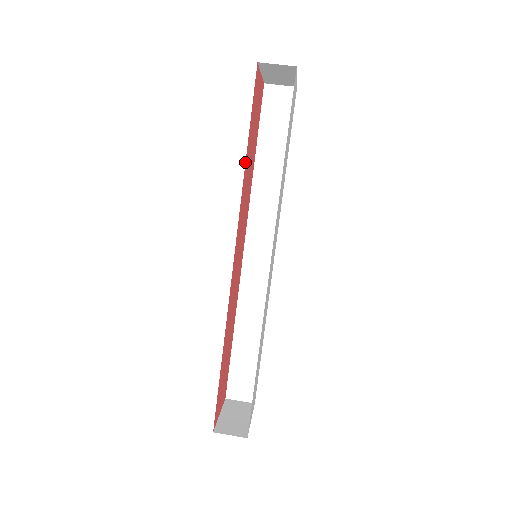
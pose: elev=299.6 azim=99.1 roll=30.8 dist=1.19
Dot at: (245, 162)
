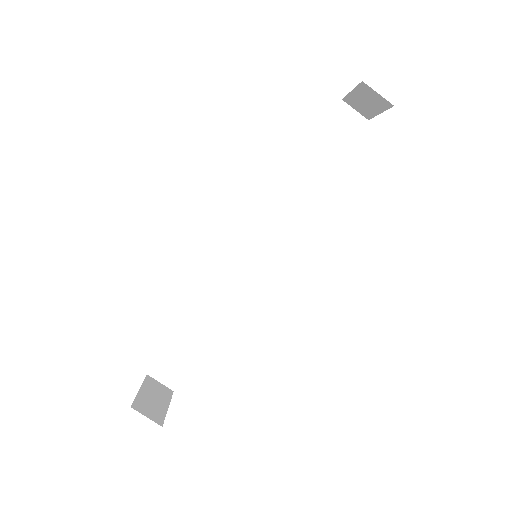
Dot at: occluded
